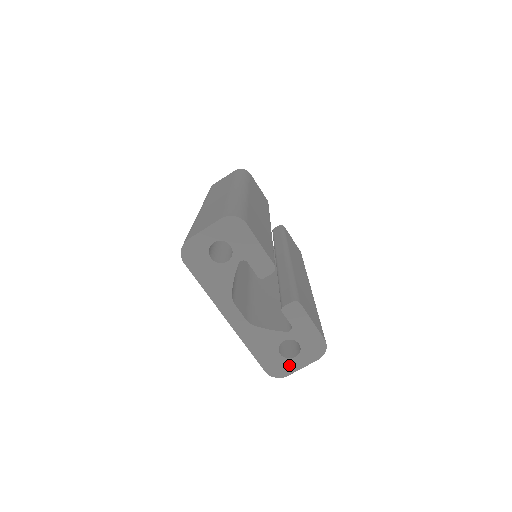
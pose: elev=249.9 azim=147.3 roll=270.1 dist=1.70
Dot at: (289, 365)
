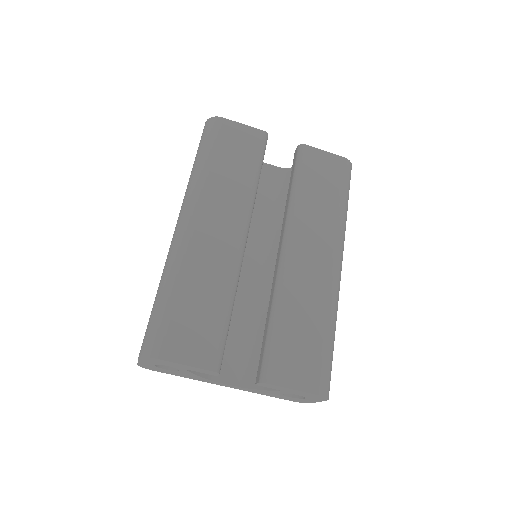
Dot at: (306, 400)
